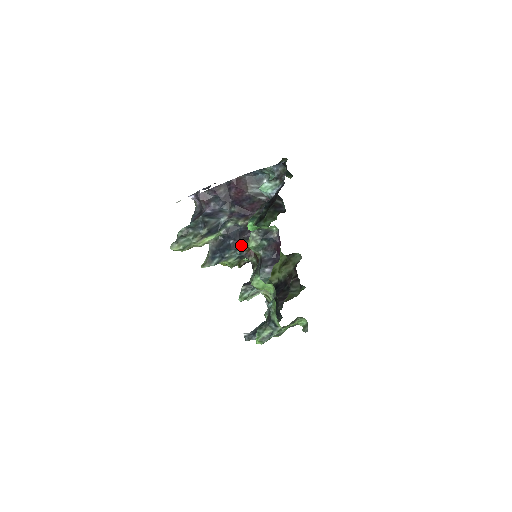
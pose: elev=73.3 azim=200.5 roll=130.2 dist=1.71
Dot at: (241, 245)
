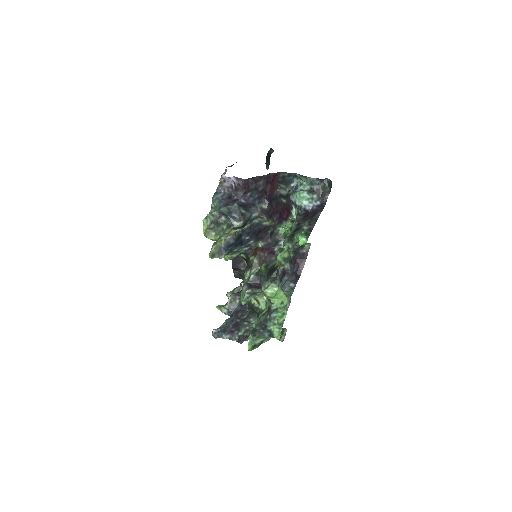
Dot at: (254, 244)
